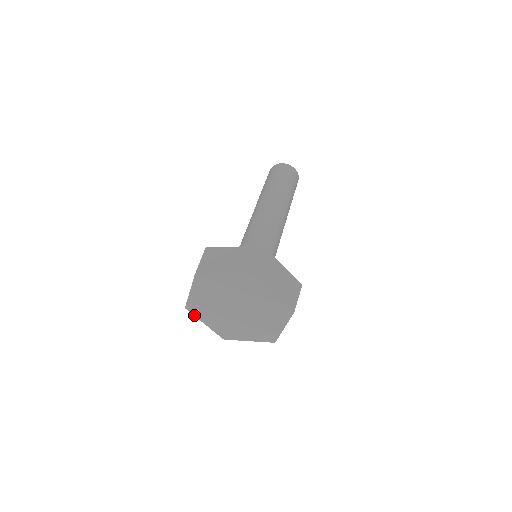
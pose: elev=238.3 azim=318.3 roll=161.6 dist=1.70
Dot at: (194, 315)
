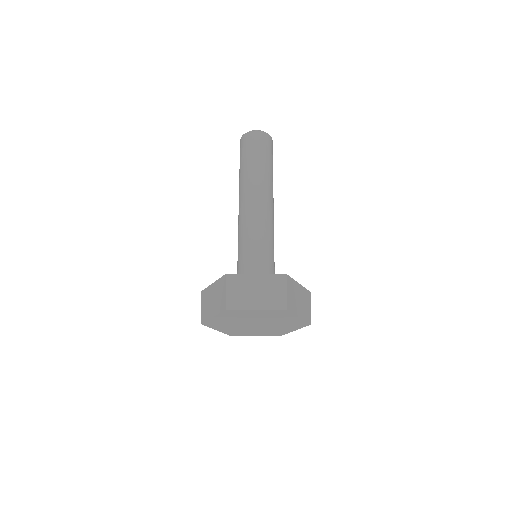
Dot at: occluded
